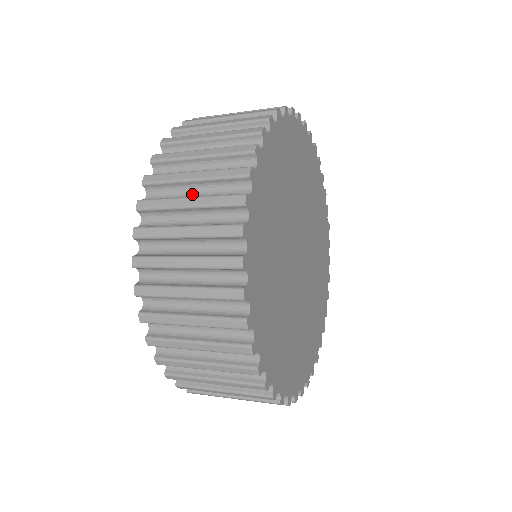
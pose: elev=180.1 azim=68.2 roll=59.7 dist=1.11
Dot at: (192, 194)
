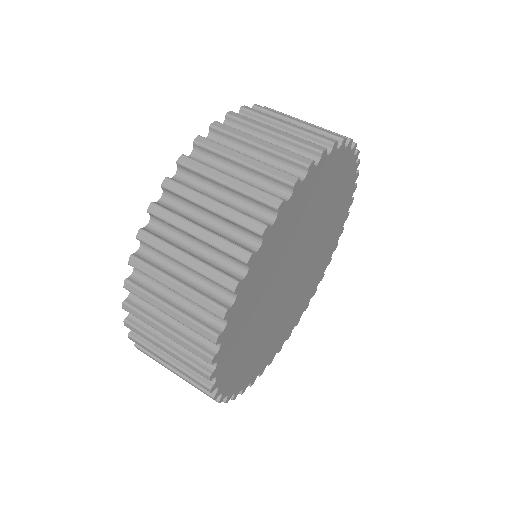
Dot at: (182, 270)
